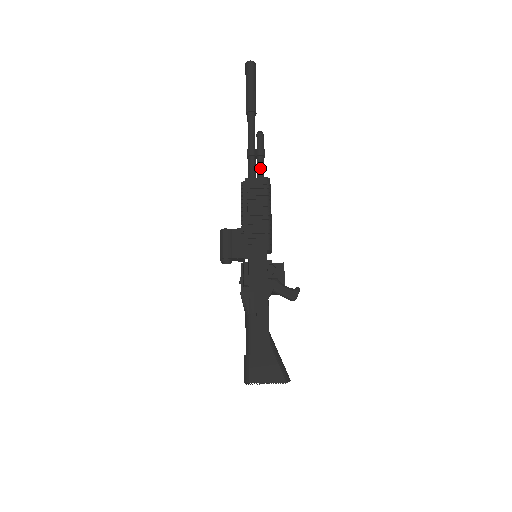
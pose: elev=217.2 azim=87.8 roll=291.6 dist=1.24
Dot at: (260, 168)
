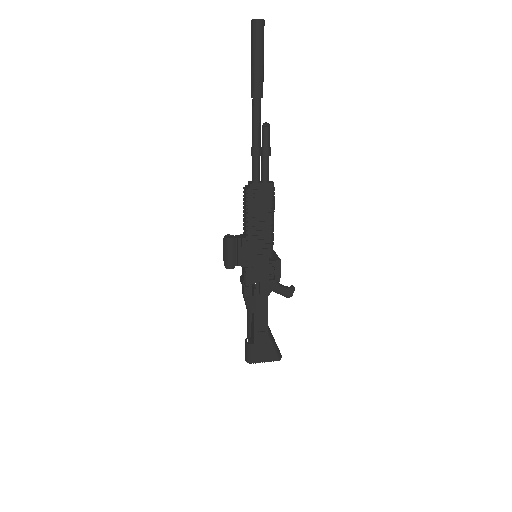
Dot at: (265, 171)
